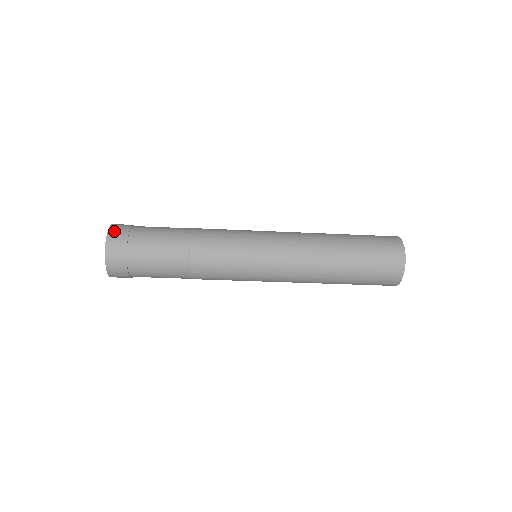
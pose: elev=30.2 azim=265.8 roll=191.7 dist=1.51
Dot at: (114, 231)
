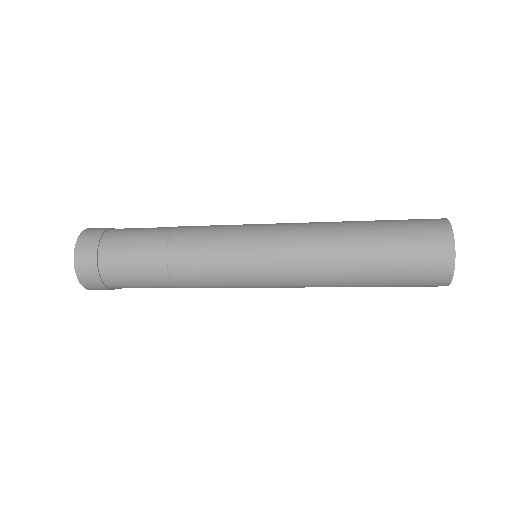
Dot at: (80, 256)
